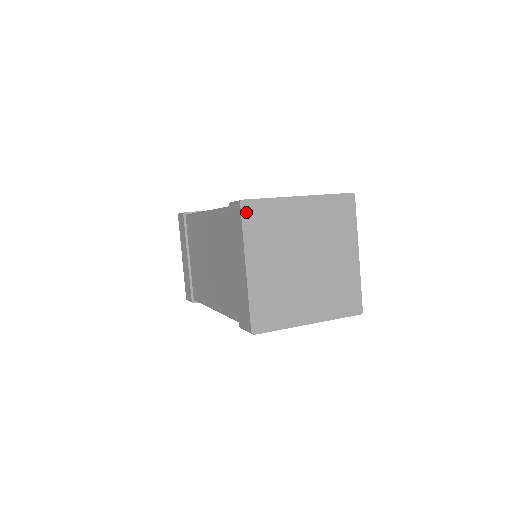
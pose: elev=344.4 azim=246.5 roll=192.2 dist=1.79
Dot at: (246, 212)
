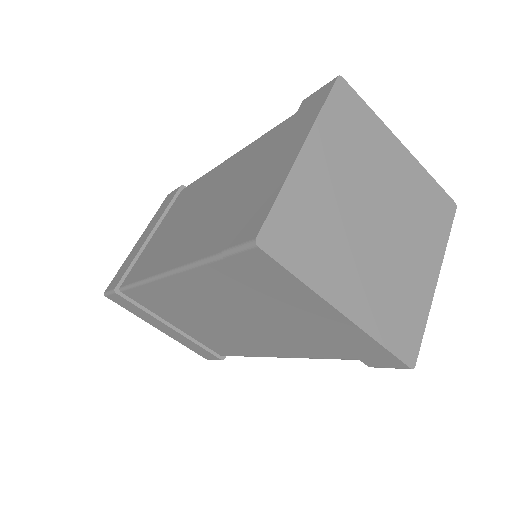
Dot at: (275, 249)
